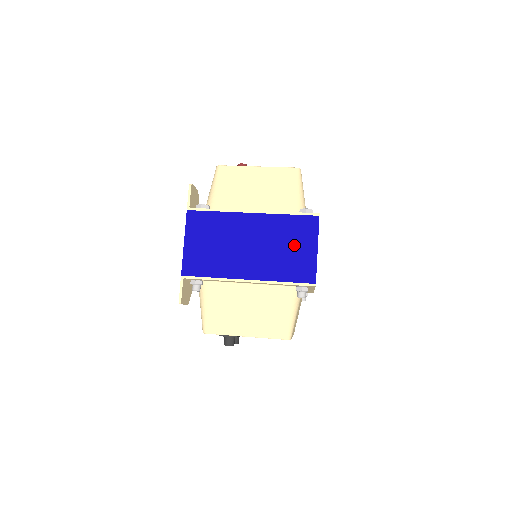
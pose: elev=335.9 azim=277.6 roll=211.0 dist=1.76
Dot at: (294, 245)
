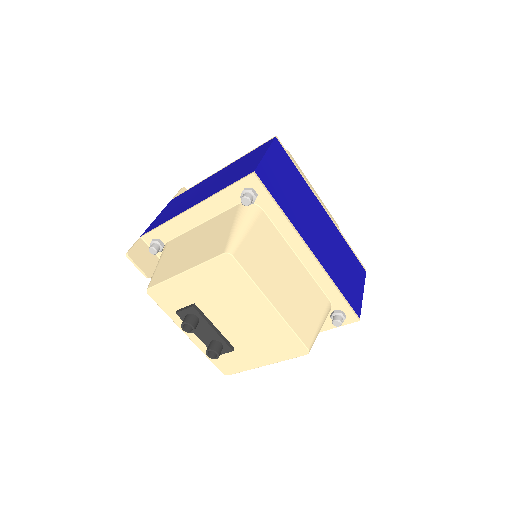
Dot at: (245, 164)
